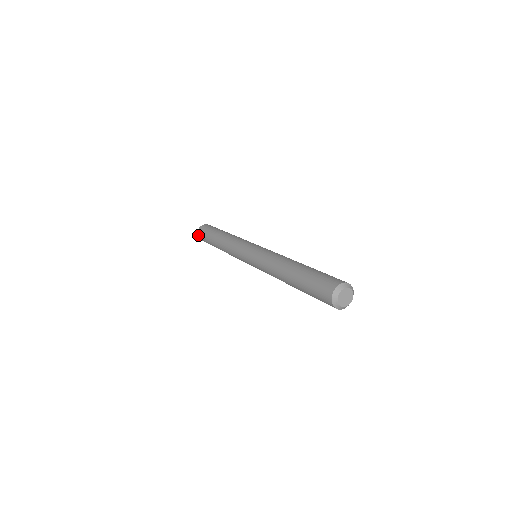
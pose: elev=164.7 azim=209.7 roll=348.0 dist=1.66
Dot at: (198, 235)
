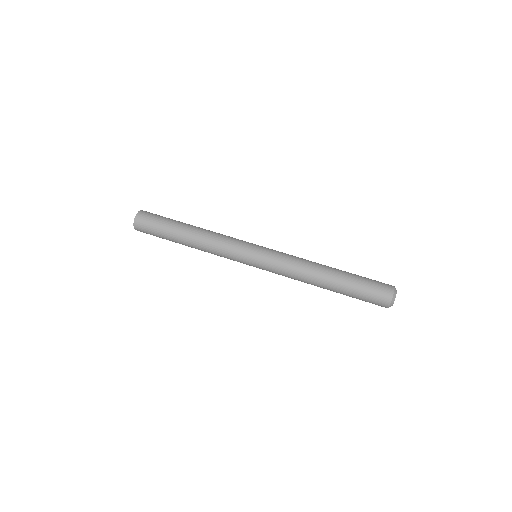
Dot at: (136, 228)
